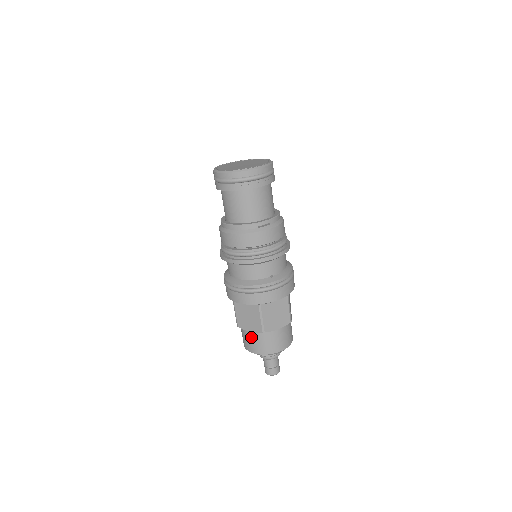
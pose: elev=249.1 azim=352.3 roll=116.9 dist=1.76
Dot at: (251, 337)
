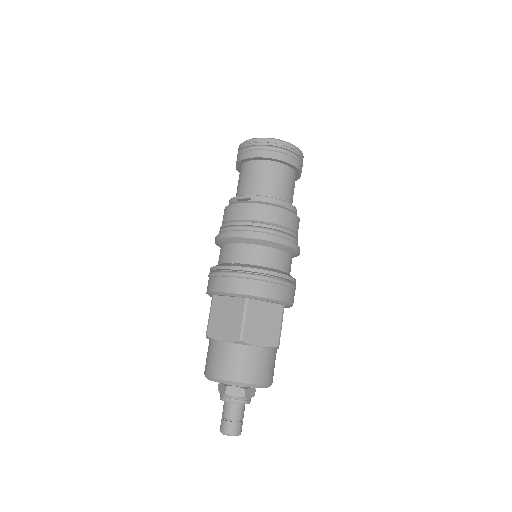
Dot at: occluded
